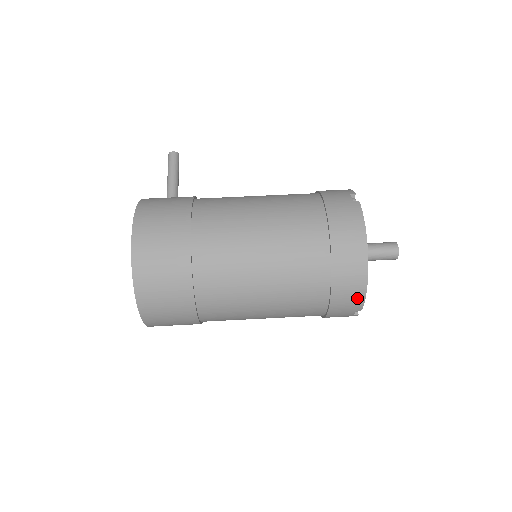
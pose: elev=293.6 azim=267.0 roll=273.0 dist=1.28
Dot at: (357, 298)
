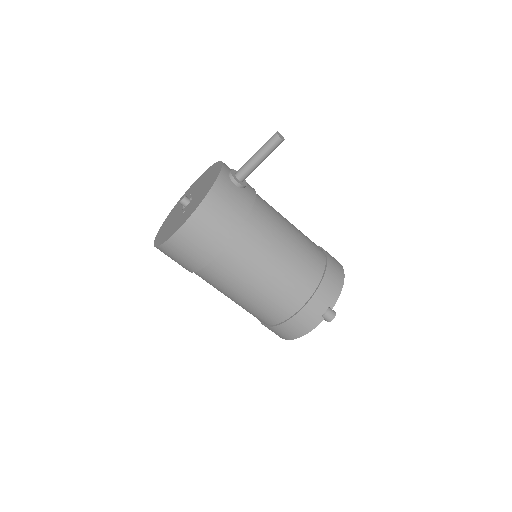
Dot at: occluded
